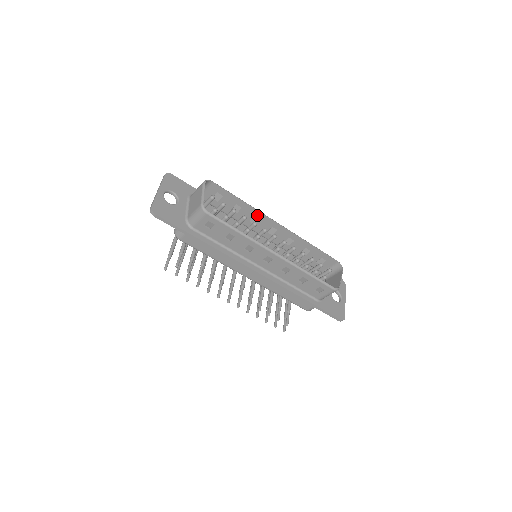
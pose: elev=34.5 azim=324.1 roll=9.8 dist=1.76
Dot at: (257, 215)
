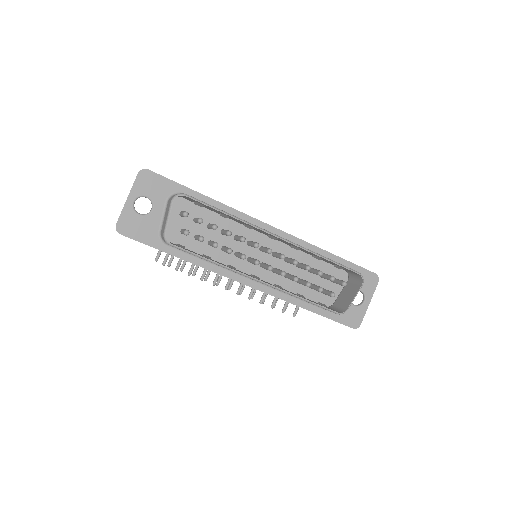
Dot at: (249, 225)
